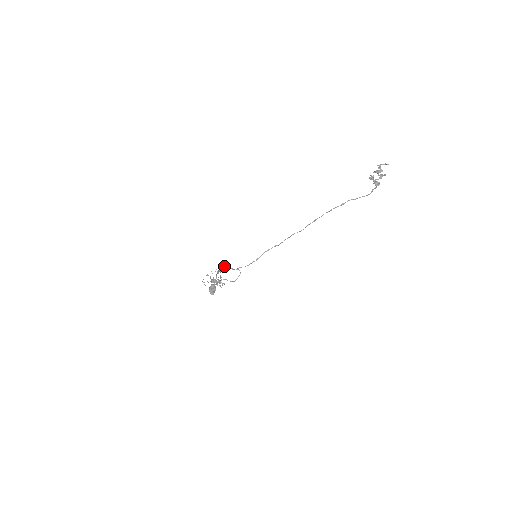
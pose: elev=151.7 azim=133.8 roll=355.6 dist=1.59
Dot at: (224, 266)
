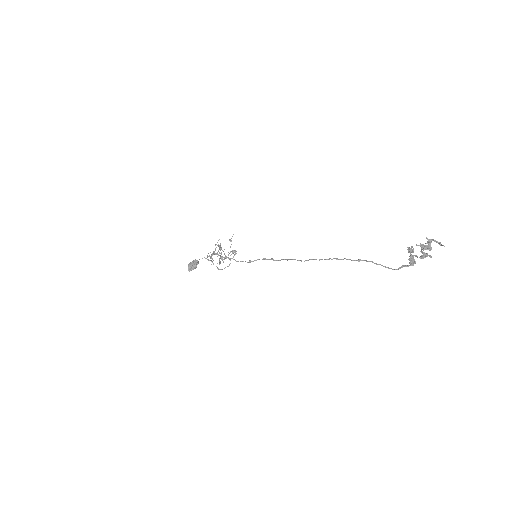
Dot at: (220, 247)
